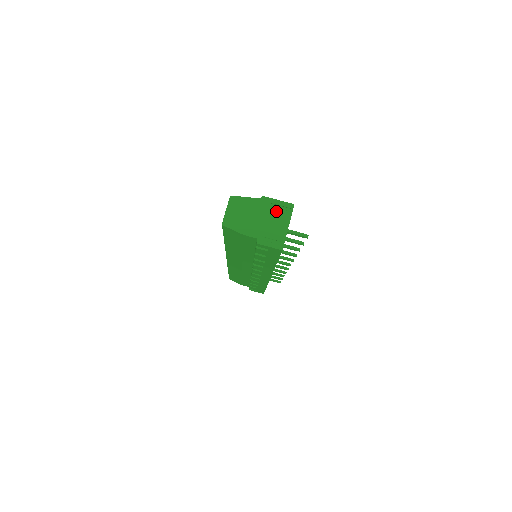
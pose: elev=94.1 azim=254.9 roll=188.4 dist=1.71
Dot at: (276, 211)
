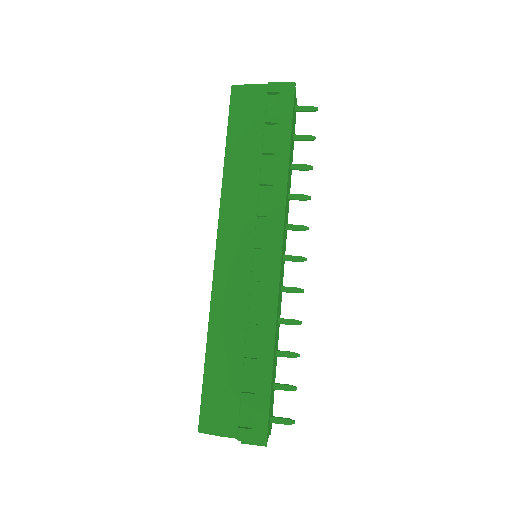
Dot at: occluded
